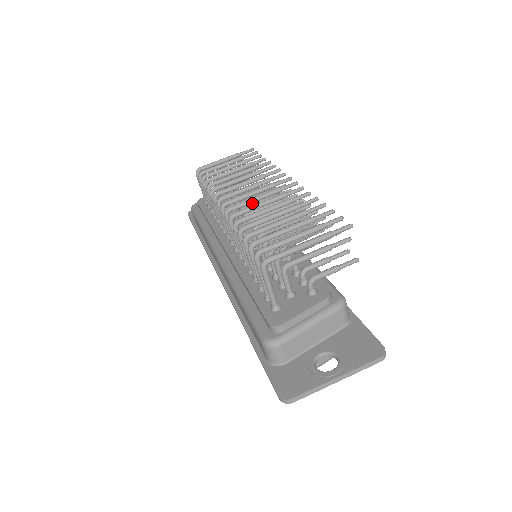
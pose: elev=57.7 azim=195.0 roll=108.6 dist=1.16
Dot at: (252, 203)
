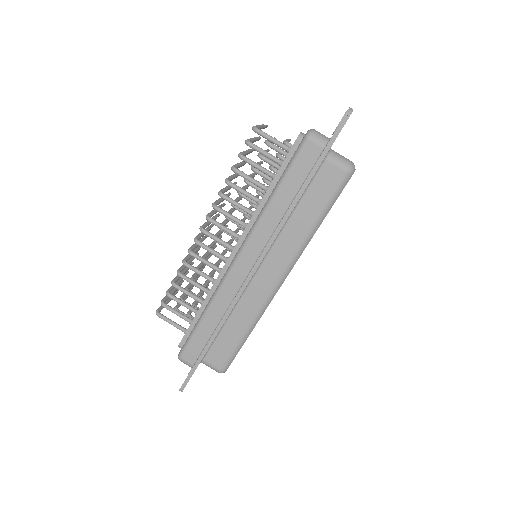
Dot at: occluded
